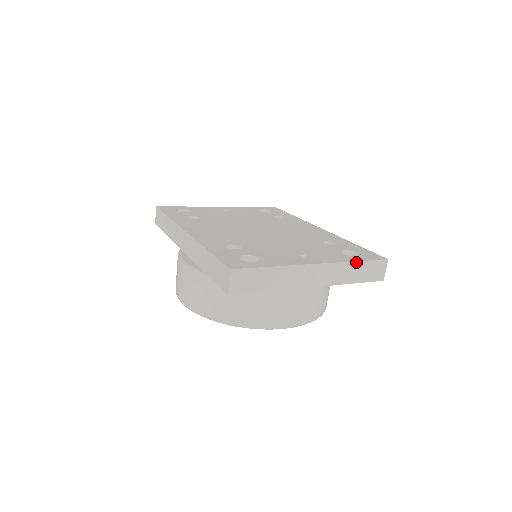
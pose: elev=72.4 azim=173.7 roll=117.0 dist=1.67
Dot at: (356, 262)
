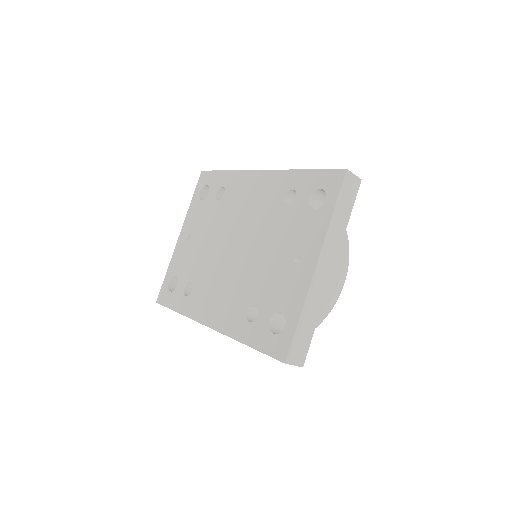
Dot at: (333, 214)
